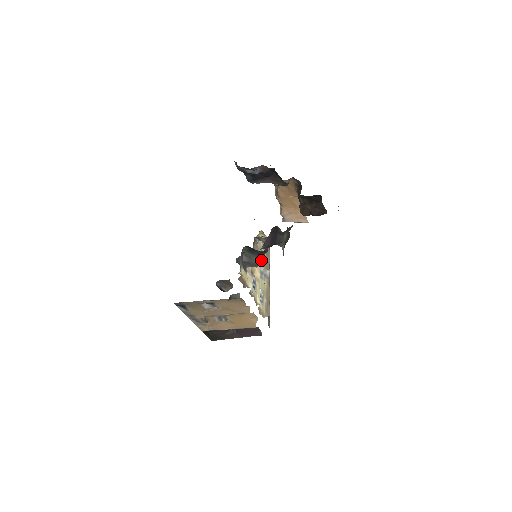
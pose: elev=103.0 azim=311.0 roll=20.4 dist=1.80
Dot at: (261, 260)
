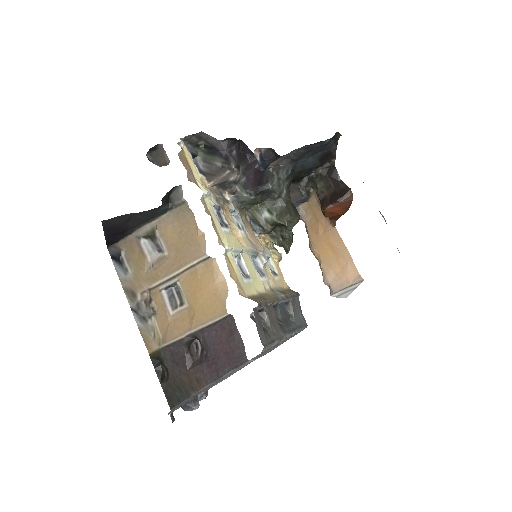
Dot at: (223, 164)
